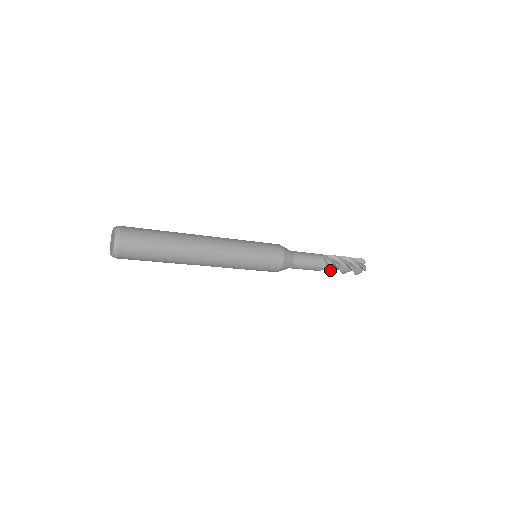
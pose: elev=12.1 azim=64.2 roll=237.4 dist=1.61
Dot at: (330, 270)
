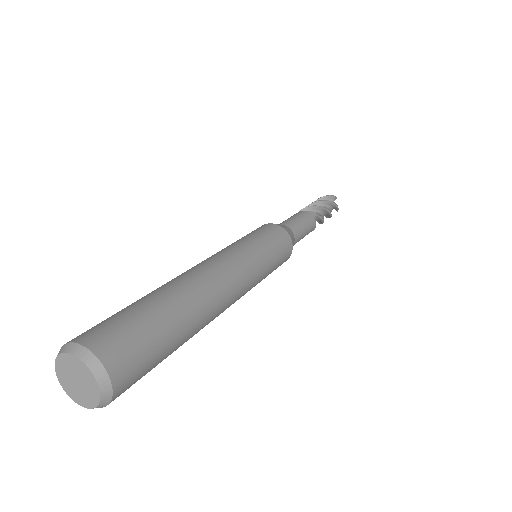
Dot at: occluded
